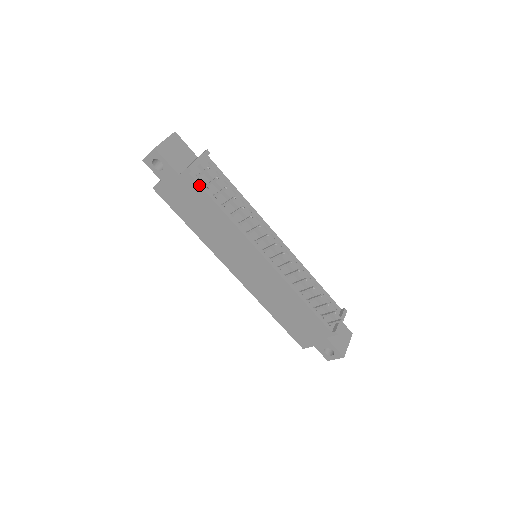
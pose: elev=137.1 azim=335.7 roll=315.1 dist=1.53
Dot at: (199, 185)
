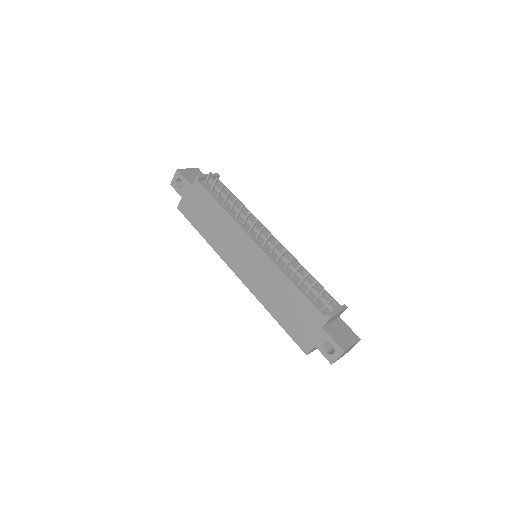
Dot at: (205, 189)
